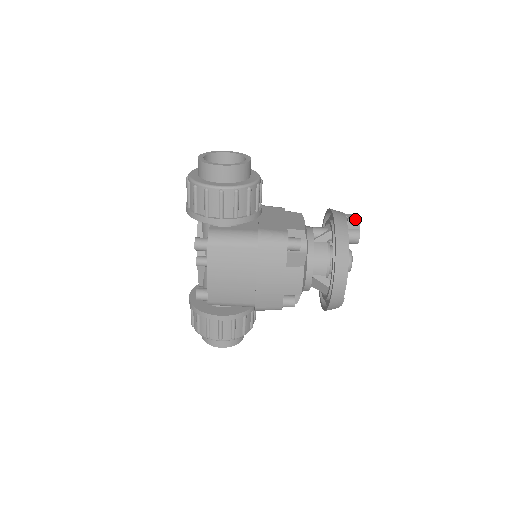
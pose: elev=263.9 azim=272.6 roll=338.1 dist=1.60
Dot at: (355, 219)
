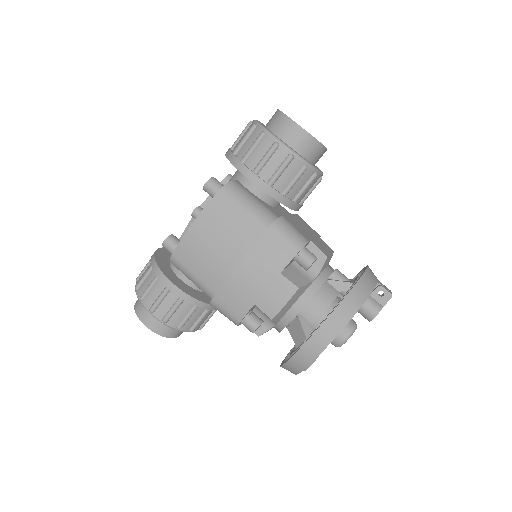
Dot at: (387, 291)
